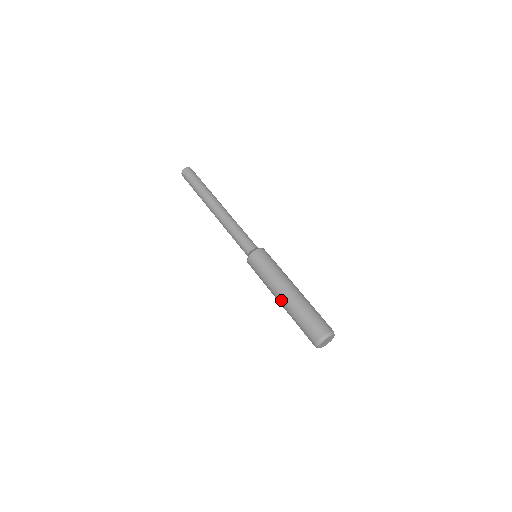
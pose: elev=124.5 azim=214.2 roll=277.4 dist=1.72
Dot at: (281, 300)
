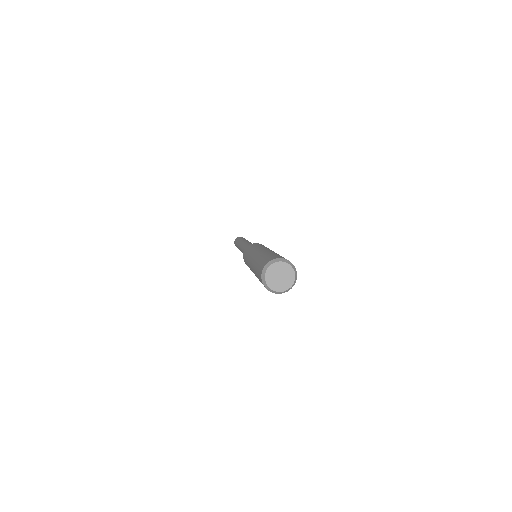
Dot at: (251, 266)
